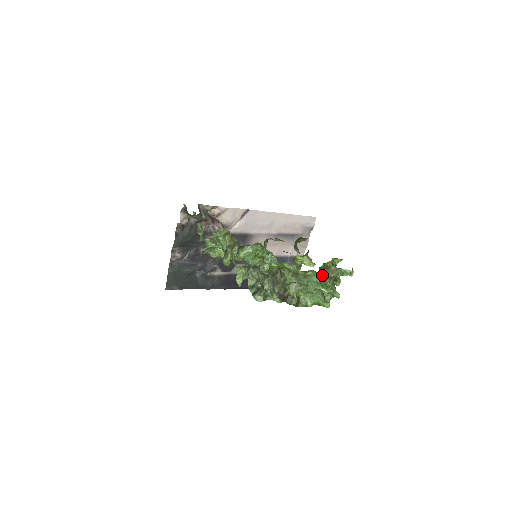
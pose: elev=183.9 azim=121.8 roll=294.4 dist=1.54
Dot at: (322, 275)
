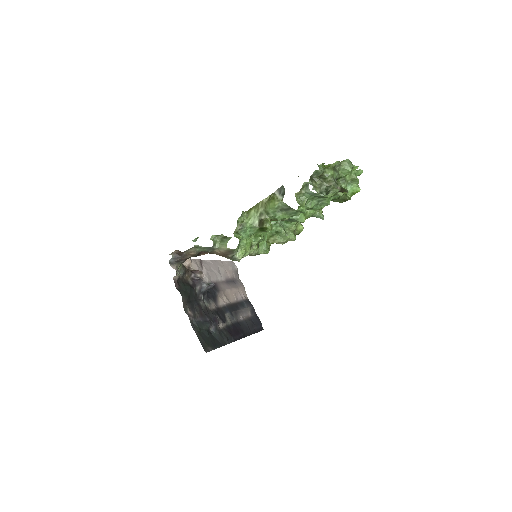
Dot at: occluded
